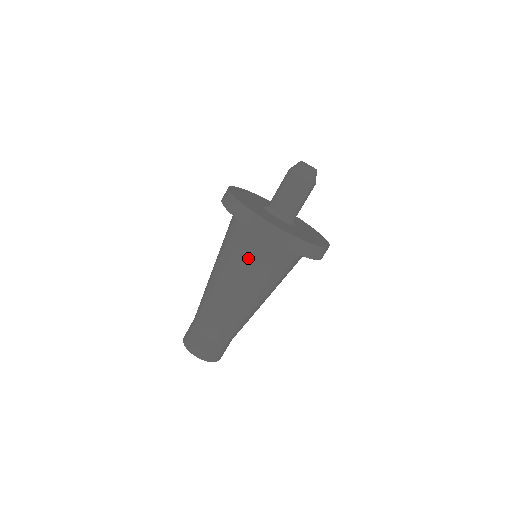
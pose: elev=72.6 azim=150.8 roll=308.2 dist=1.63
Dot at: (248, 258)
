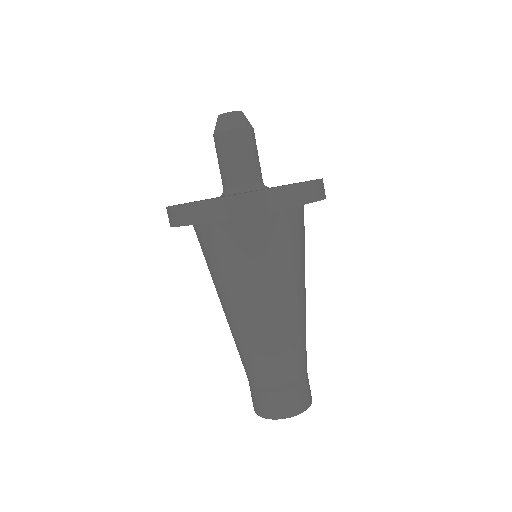
Dot at: (207, 261)
